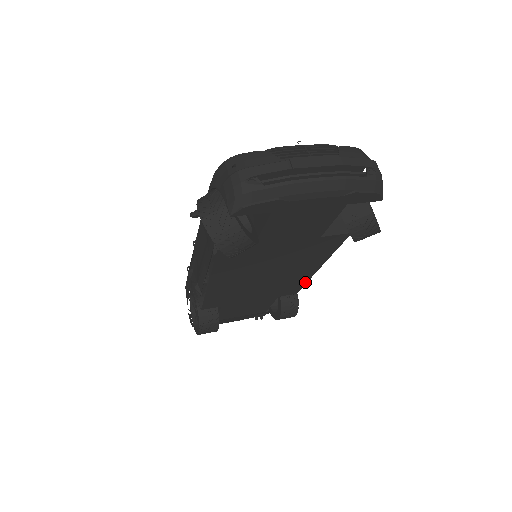
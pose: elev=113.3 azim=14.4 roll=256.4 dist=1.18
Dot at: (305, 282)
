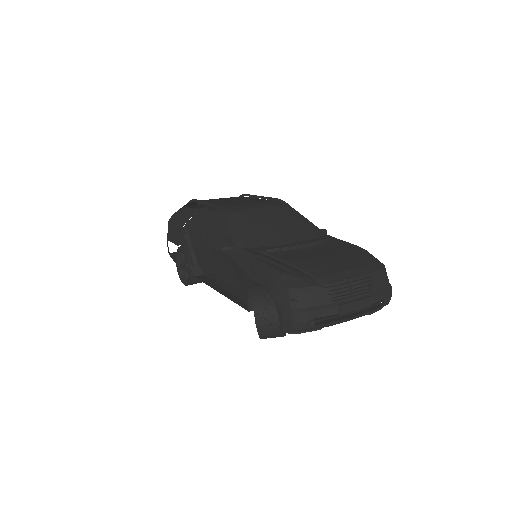
Dot at: occluded
